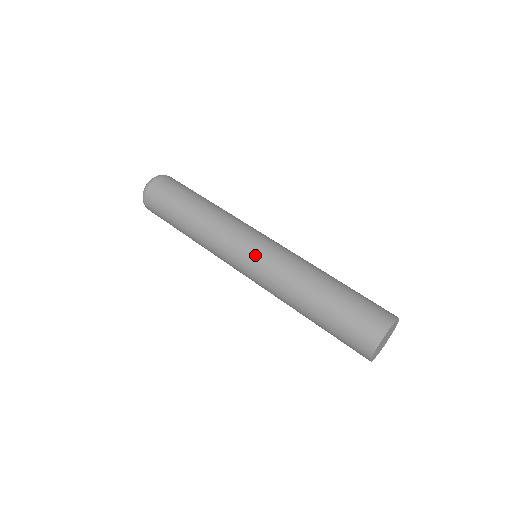
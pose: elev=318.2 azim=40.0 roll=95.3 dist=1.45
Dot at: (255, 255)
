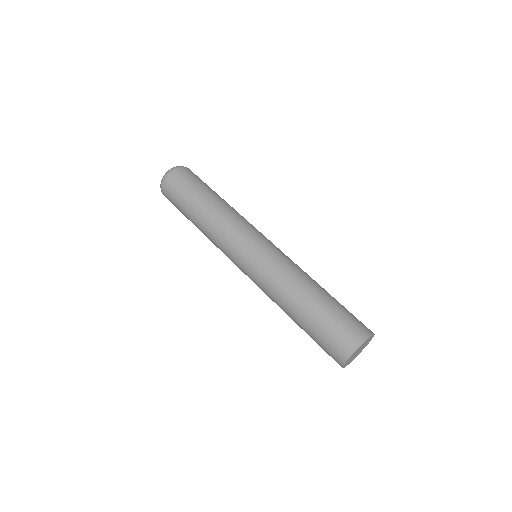
Dot at: (254, 257)
